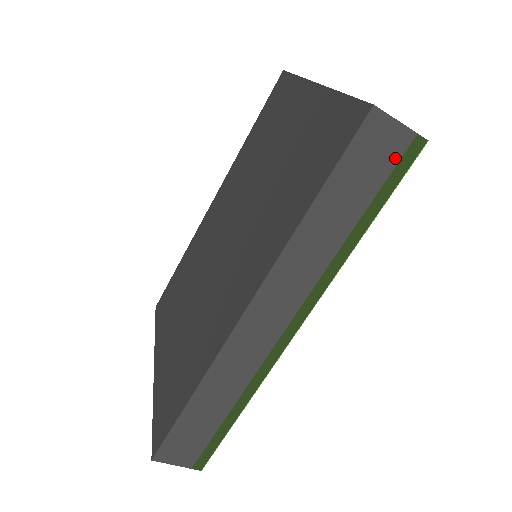
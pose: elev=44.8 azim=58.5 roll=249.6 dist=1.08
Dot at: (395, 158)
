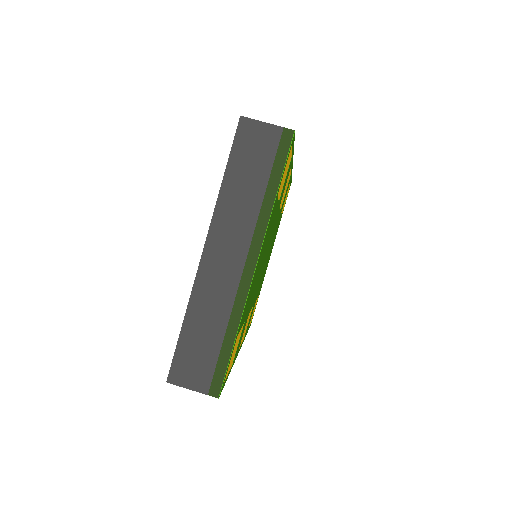
Dot at: occluded
